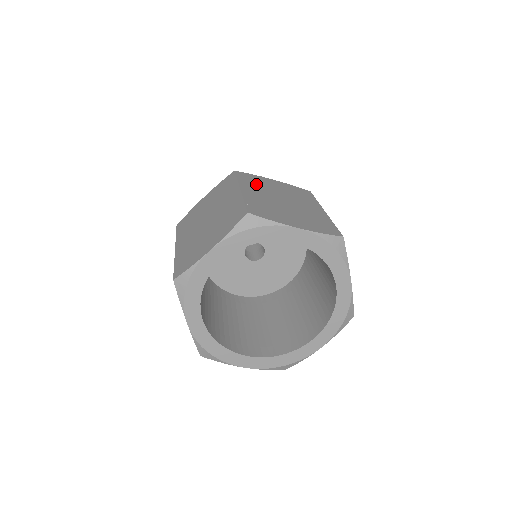
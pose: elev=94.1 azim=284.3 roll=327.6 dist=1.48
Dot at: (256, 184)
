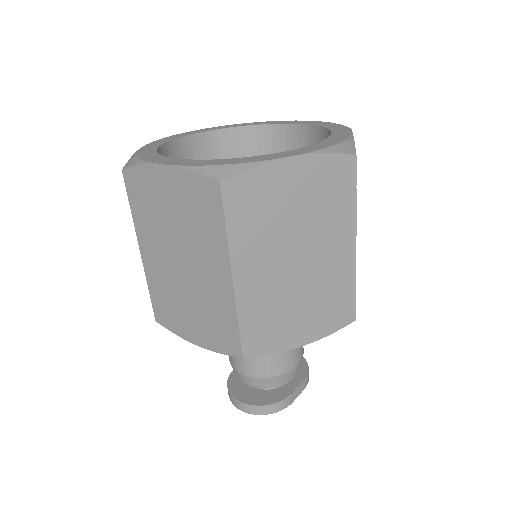
Dot at: occluded
